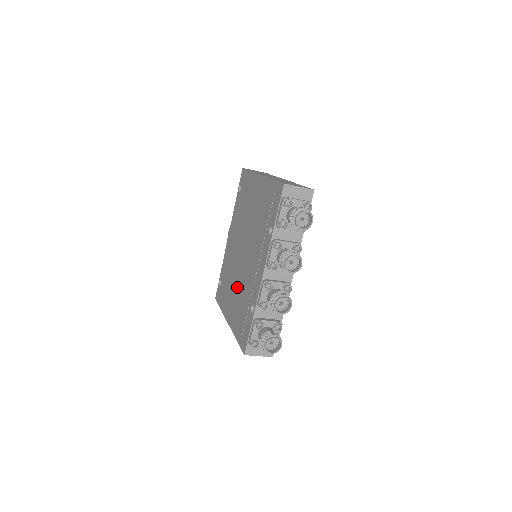
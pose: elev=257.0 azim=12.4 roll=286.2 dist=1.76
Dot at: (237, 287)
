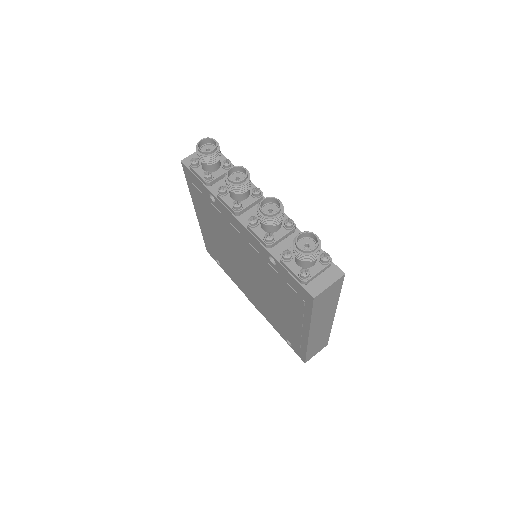
Dot at: (273, 295)
